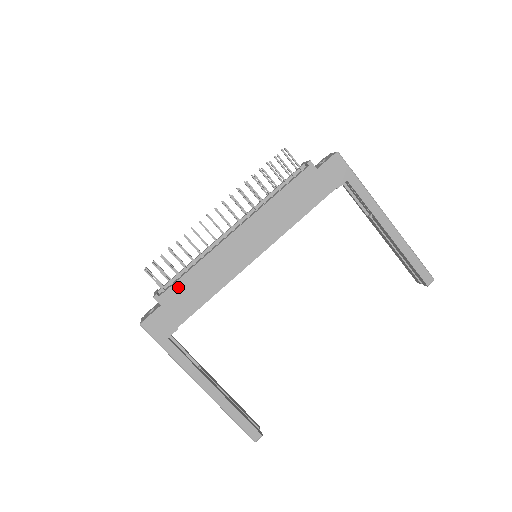
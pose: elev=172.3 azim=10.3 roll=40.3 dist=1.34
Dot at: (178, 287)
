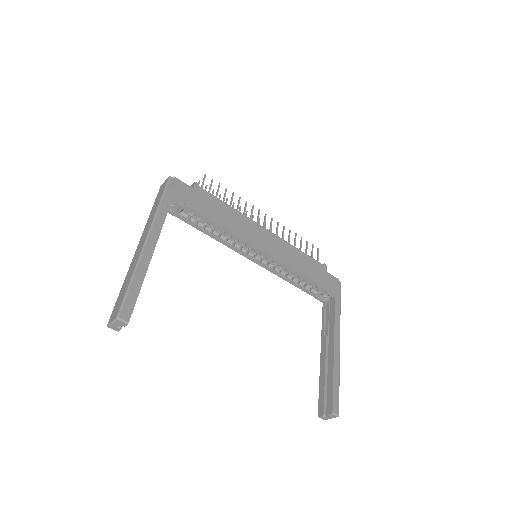
Dot at: (212, 198)
